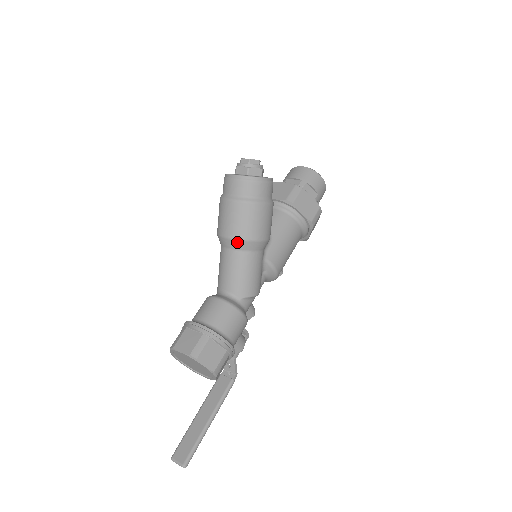
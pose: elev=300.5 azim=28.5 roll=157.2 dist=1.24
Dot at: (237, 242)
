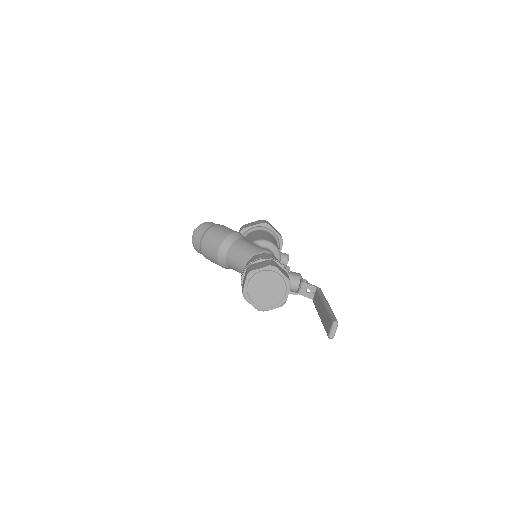
Dot at: (223, 245)
